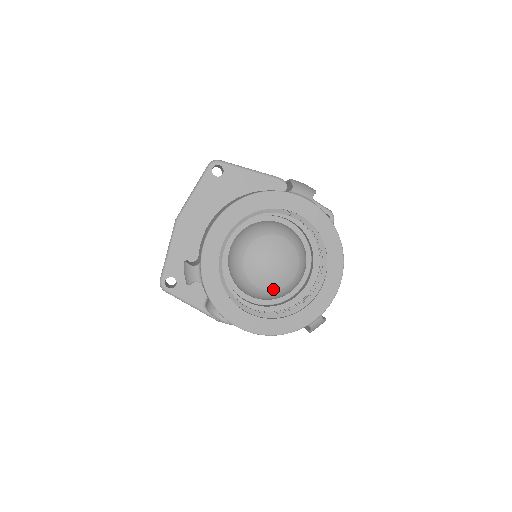
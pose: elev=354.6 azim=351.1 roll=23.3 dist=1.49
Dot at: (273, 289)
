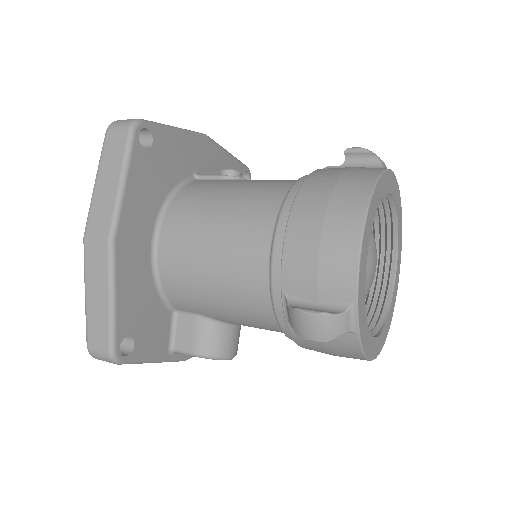
Dot at: (367, 294)
